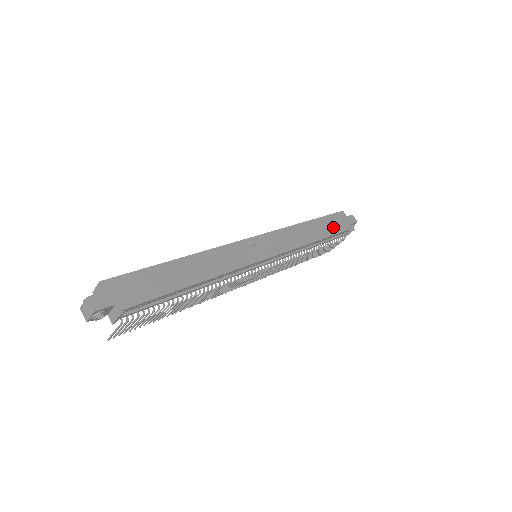
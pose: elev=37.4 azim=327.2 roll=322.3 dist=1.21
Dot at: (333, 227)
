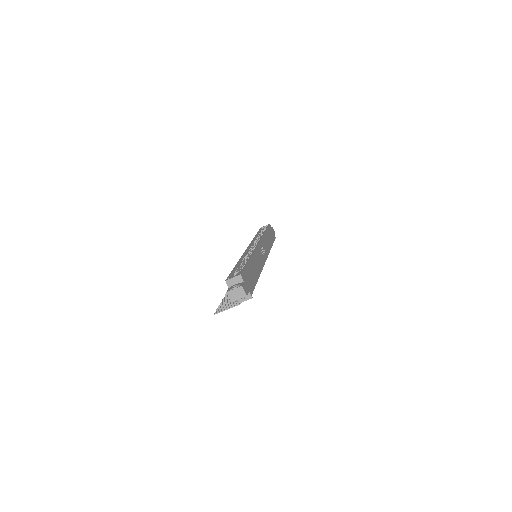
Dot at: (272, 236)
